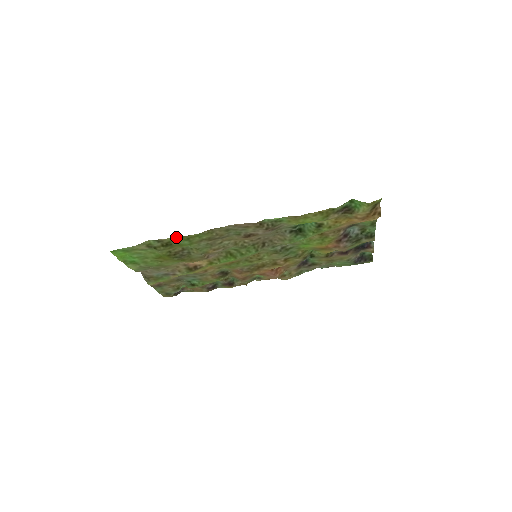
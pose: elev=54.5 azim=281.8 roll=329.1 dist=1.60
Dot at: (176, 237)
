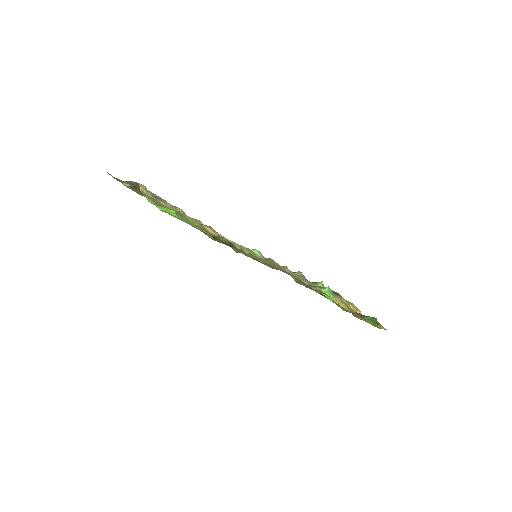
Dot at: occluded
